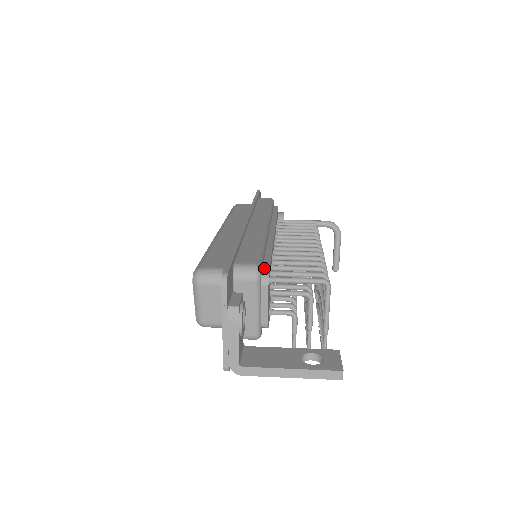
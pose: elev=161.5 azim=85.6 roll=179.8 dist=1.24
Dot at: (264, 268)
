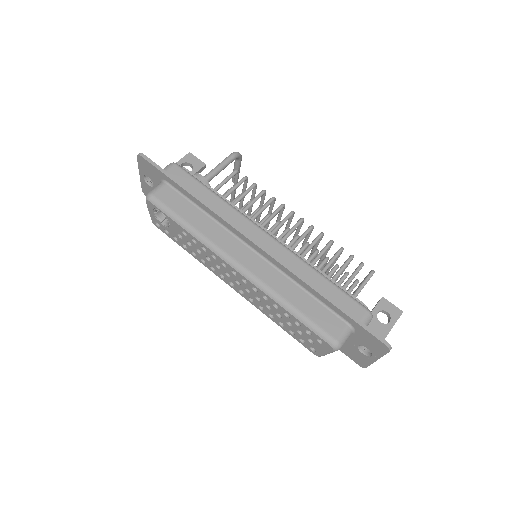
Dot at: occluded
